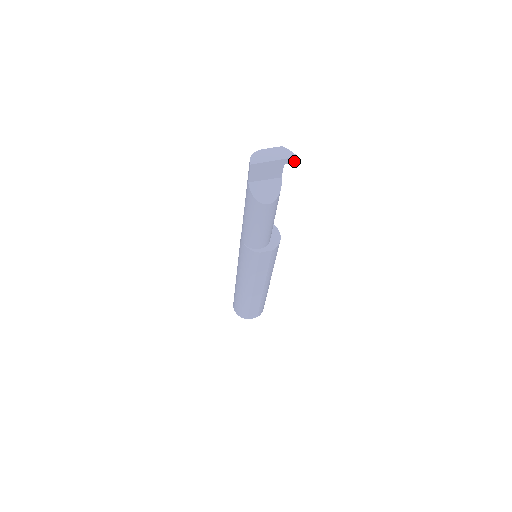
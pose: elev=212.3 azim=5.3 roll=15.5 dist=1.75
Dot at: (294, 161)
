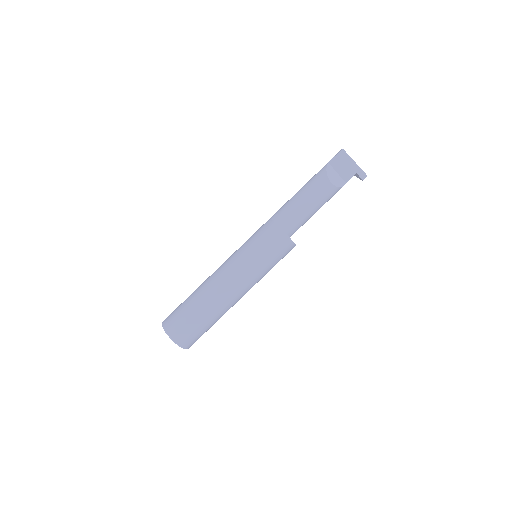
Dot at: (363, 177)
